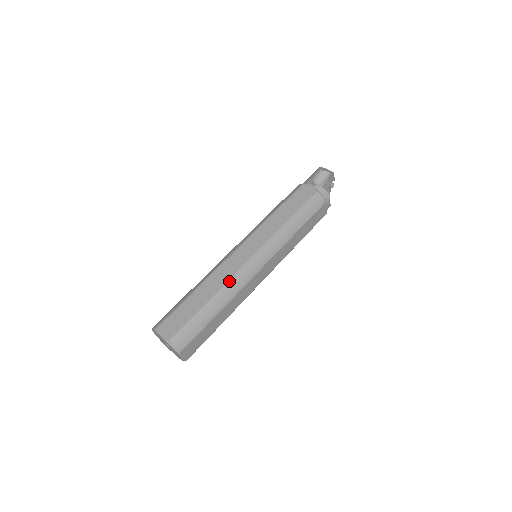
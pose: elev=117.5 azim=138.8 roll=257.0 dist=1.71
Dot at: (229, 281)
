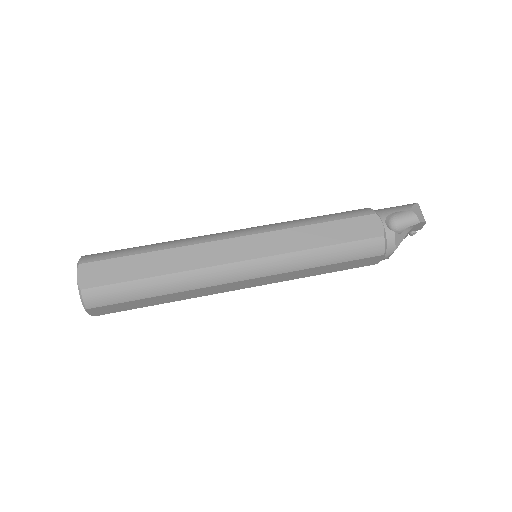
Dot at: (196, 270)
